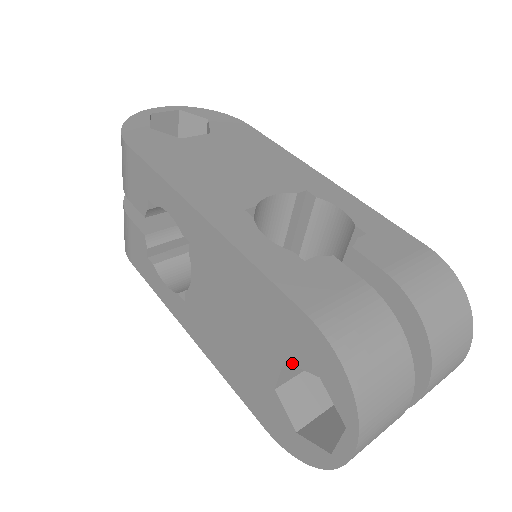
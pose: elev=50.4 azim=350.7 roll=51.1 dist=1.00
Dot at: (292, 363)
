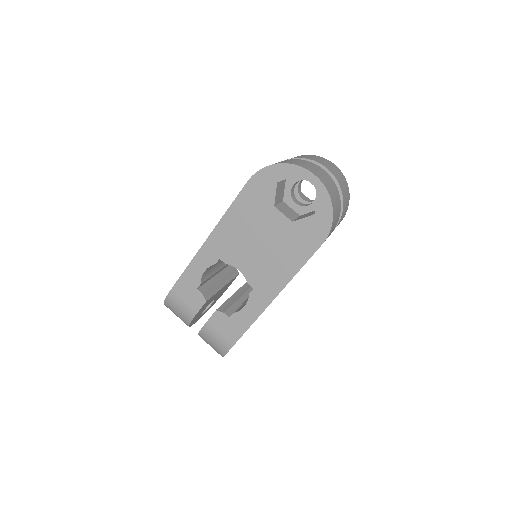
Dot at: (274, 200)
